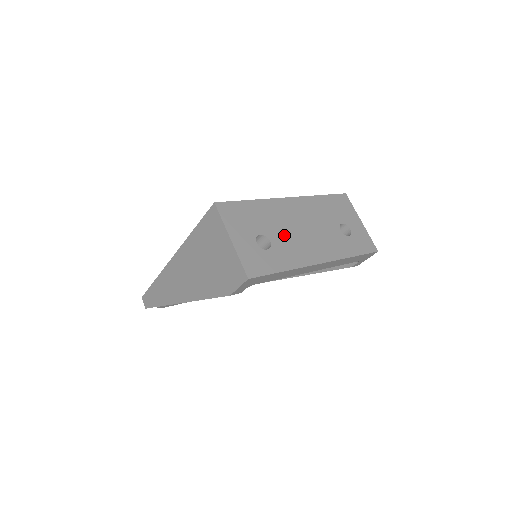
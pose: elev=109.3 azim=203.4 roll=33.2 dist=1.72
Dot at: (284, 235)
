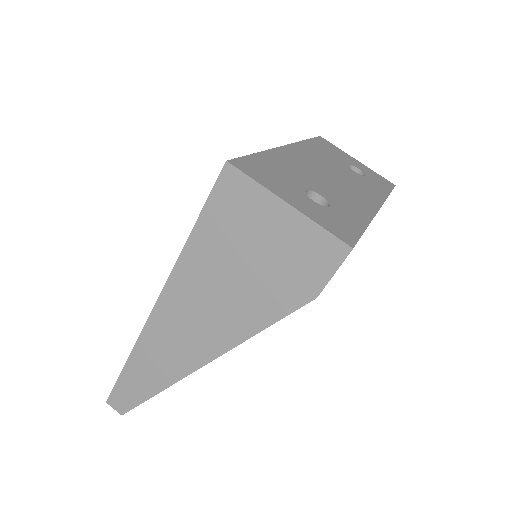
Dot at: (324, 186)
